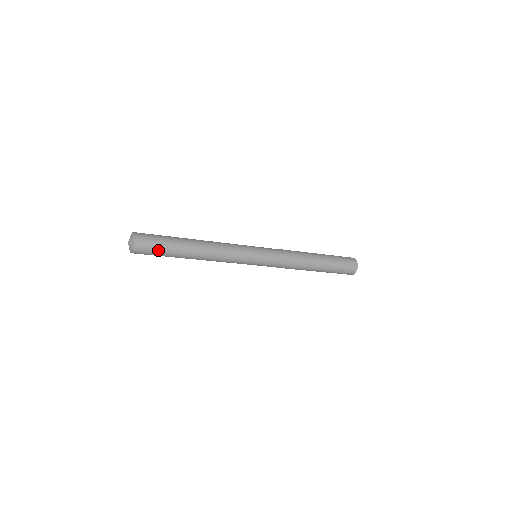
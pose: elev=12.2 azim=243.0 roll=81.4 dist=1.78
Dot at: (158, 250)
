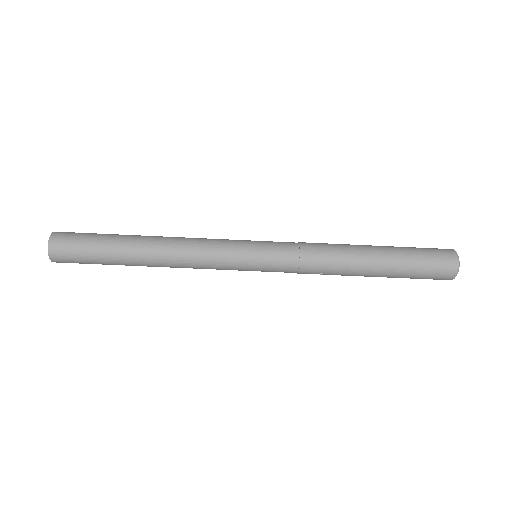
Dot at: (89, 235)
